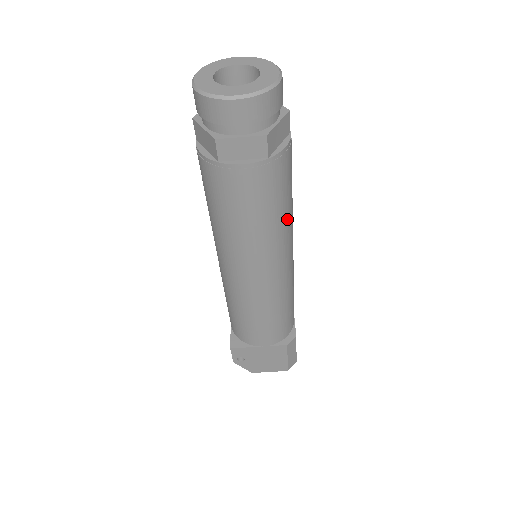
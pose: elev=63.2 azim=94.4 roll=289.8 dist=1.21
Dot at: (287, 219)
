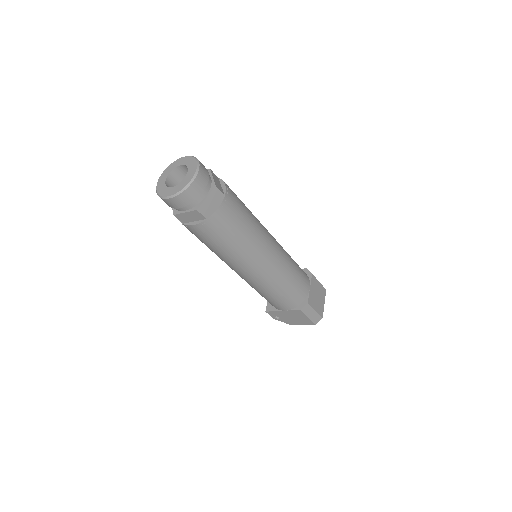
Dot at: (248, 241)
